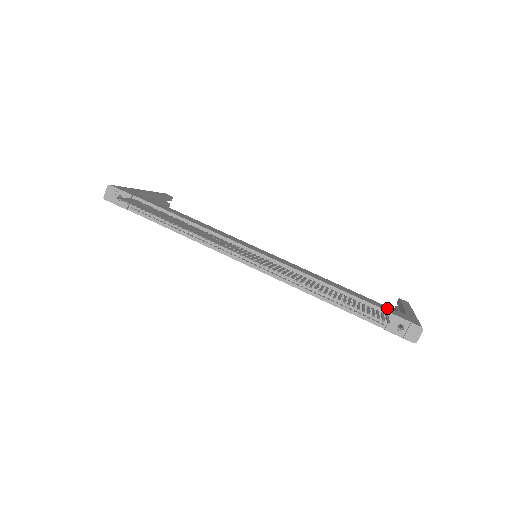
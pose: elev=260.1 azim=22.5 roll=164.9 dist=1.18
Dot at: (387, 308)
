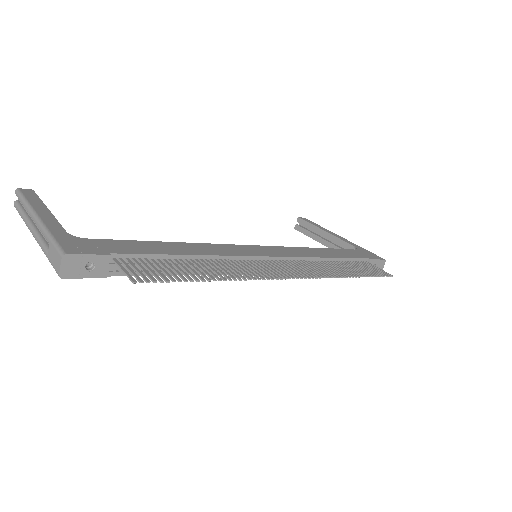
Dot at: (357, 253)
